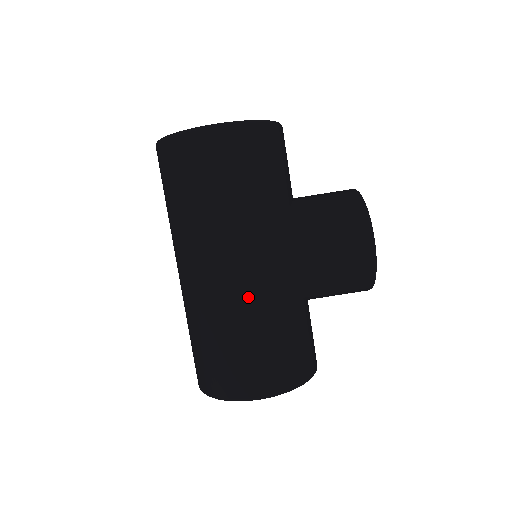
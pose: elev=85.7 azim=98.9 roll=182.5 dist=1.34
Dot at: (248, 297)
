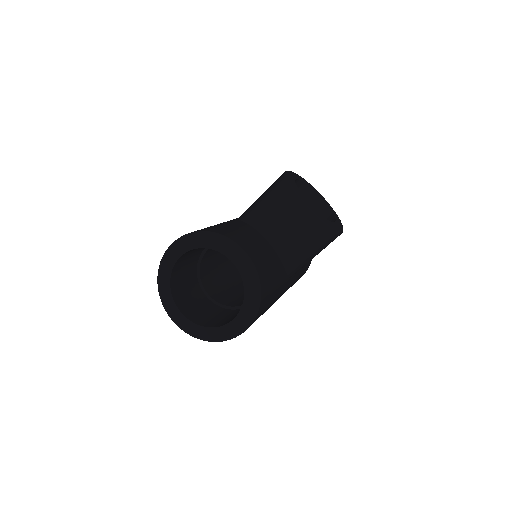
Dot at: occluded
